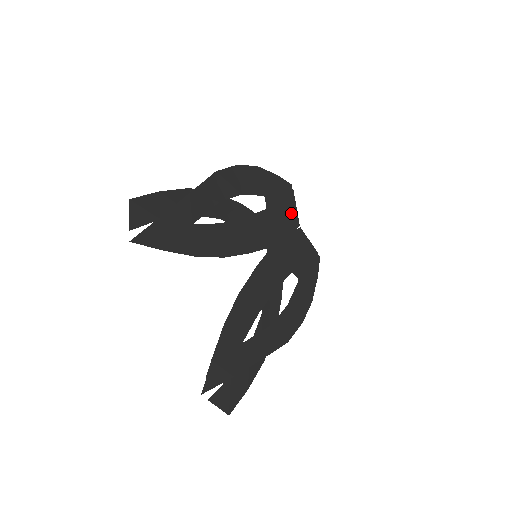
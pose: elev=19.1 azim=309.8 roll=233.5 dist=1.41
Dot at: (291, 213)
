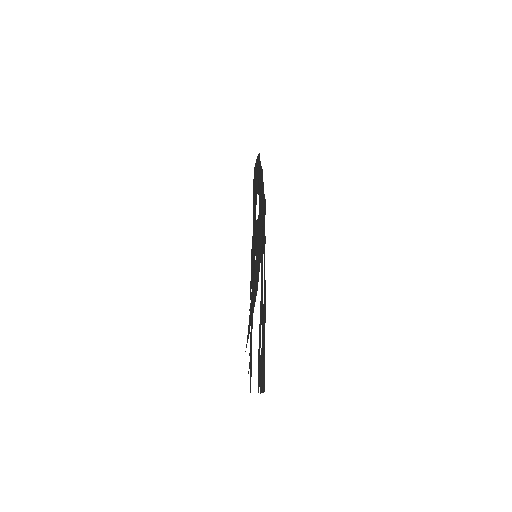
Dot at: (262, 187)
